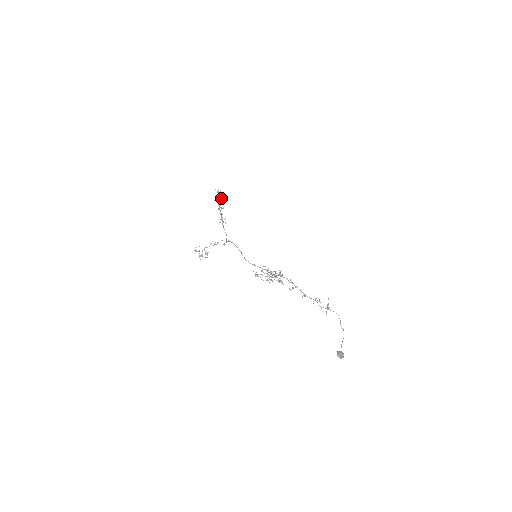
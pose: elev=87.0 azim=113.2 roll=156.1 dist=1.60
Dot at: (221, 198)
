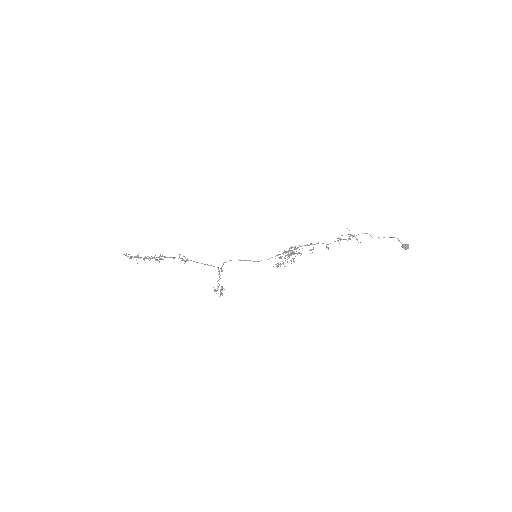
Dot at: (139, 257)
